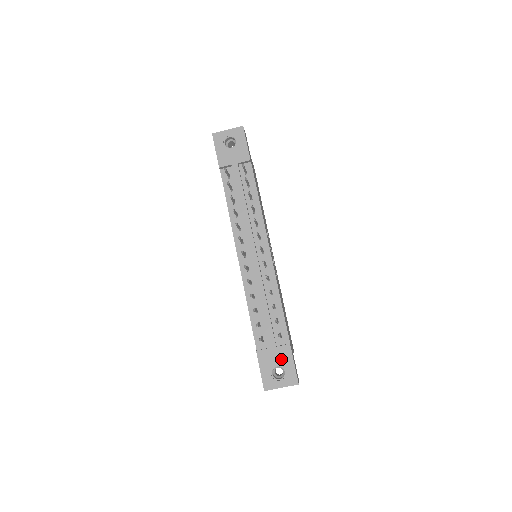
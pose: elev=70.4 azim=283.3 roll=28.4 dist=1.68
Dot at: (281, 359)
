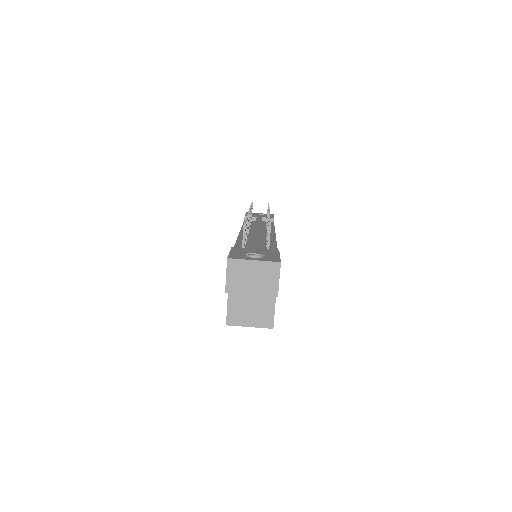
Dot at: (263, 252)
